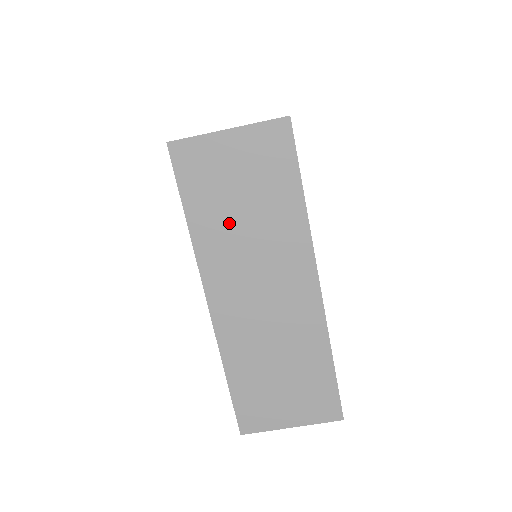
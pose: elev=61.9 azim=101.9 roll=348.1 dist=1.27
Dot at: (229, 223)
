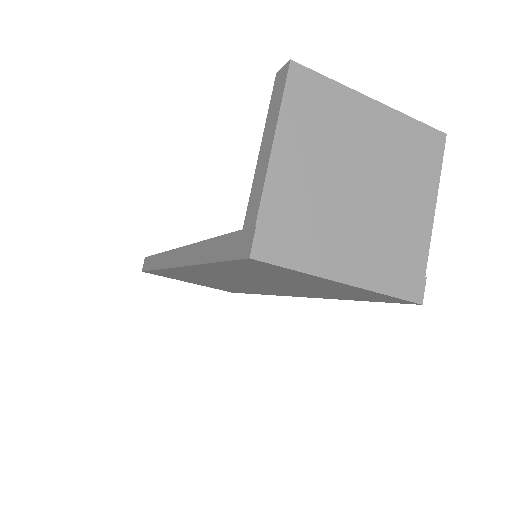
Dot at: (254, 278)
